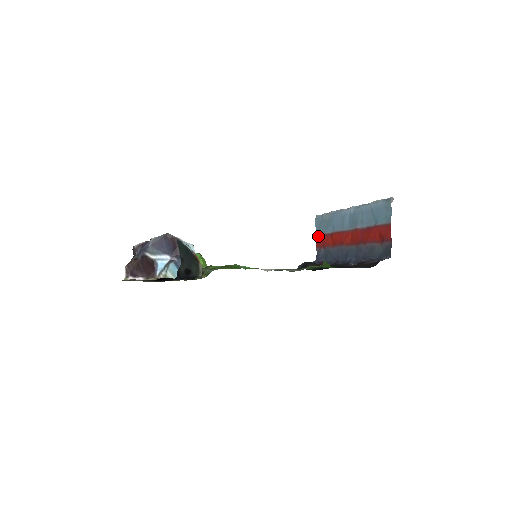
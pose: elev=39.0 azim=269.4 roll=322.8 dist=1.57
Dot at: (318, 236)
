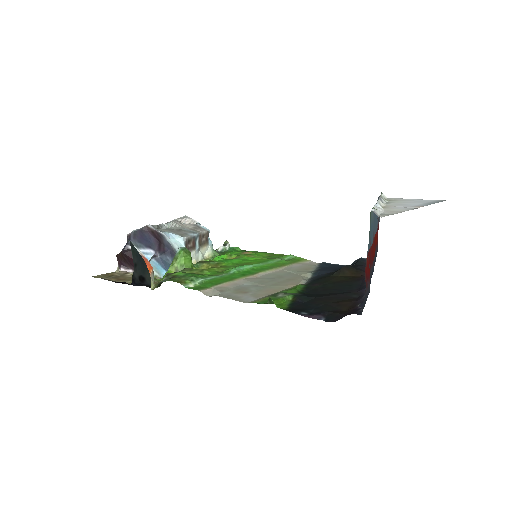
Dot at: occluded
